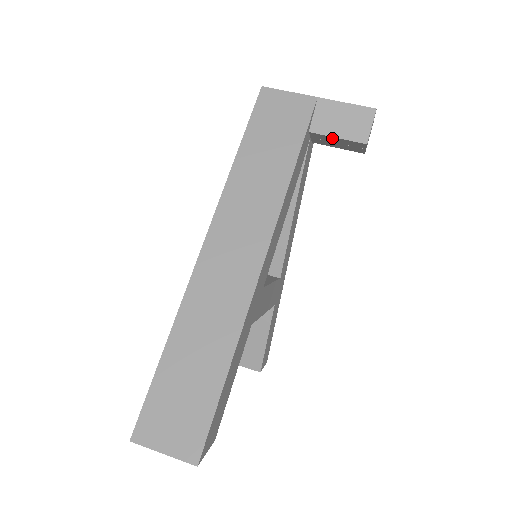
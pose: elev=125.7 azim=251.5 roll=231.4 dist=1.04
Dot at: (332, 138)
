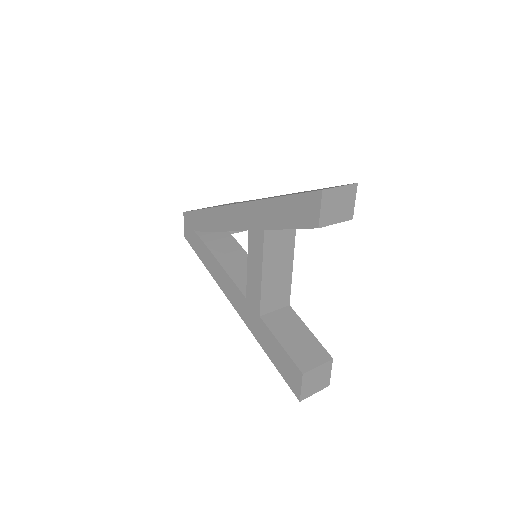
Dot at: occluded
